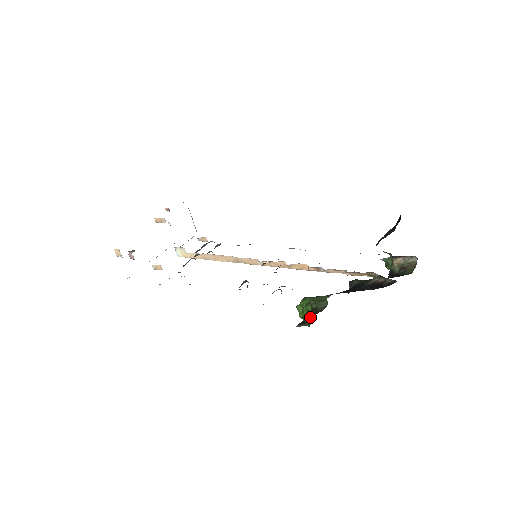
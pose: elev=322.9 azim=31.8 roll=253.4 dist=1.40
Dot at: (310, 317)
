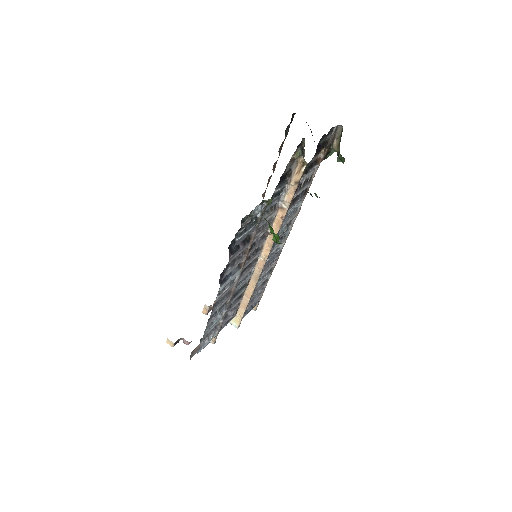
Dot at: occluded
